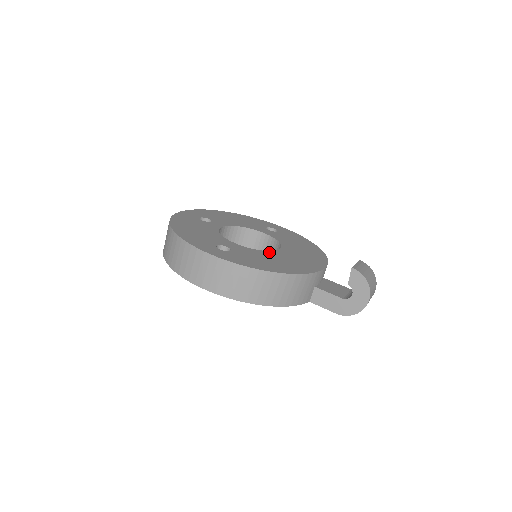
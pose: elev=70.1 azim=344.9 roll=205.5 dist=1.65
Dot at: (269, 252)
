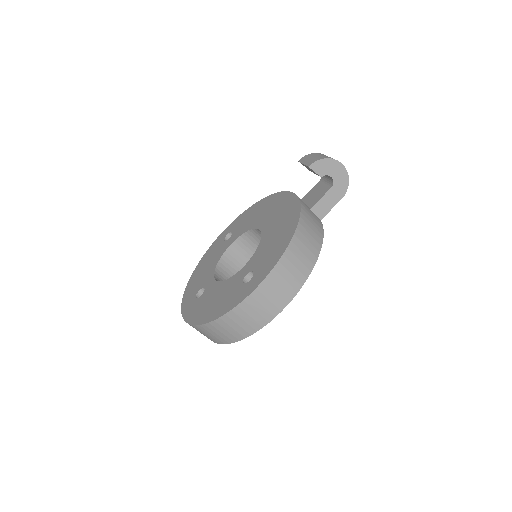
Dot at: (262, 239)
